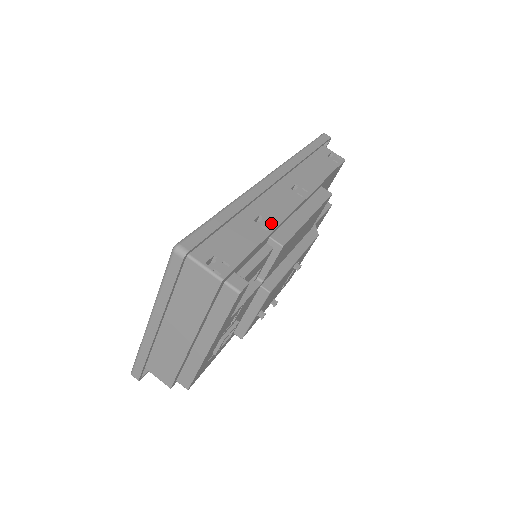
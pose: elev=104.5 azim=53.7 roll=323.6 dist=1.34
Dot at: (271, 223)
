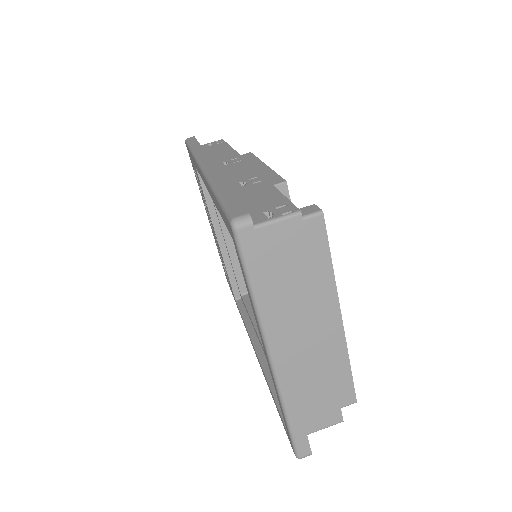
Dot at: (255, 178)
